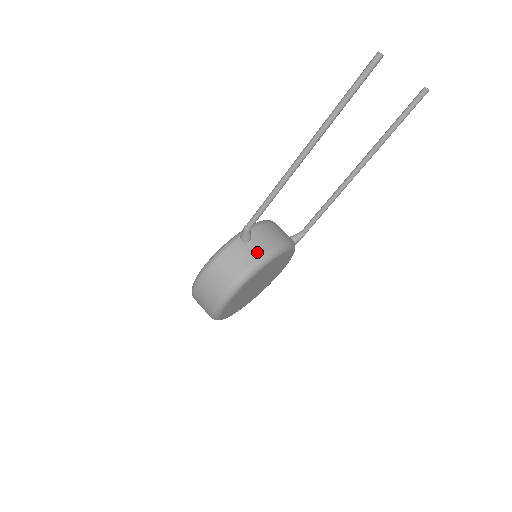
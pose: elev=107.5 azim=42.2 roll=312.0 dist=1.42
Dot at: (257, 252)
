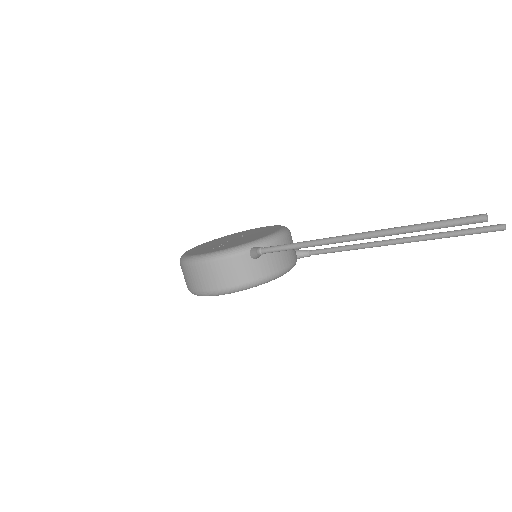
Dot at: (259, 272)
